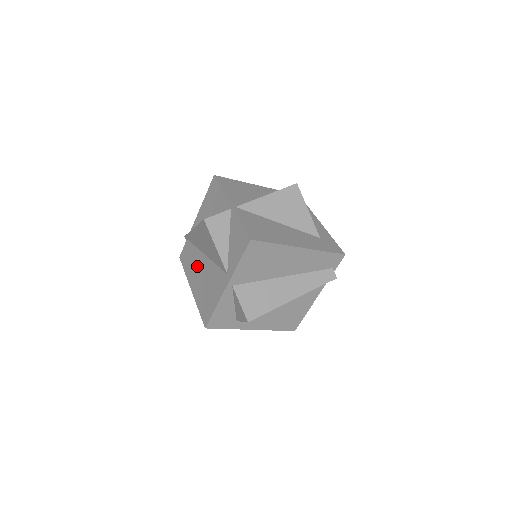
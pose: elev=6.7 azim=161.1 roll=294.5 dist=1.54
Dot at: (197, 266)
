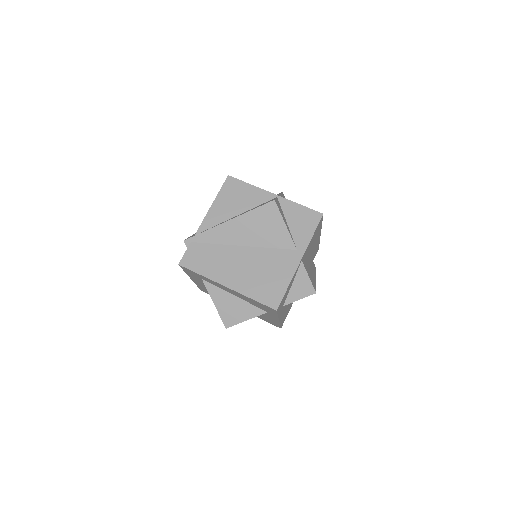
Dot at: (230, 260)
